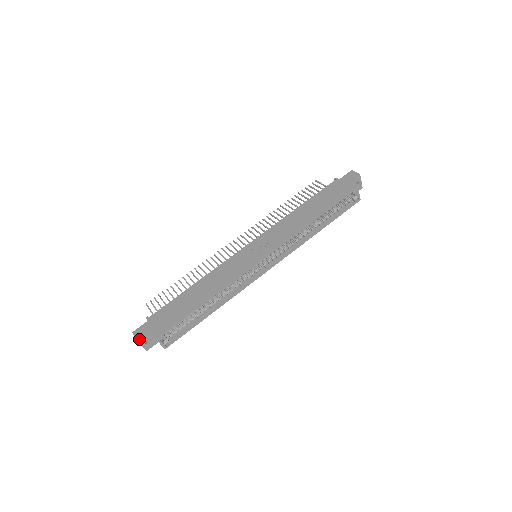
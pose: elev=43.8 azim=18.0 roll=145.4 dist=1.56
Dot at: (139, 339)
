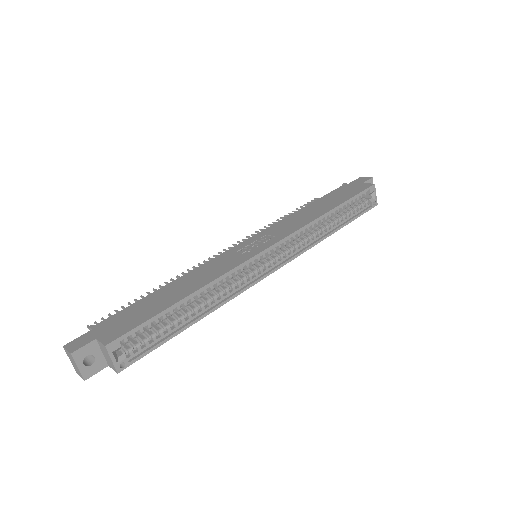
Dot at: (75, 351)
